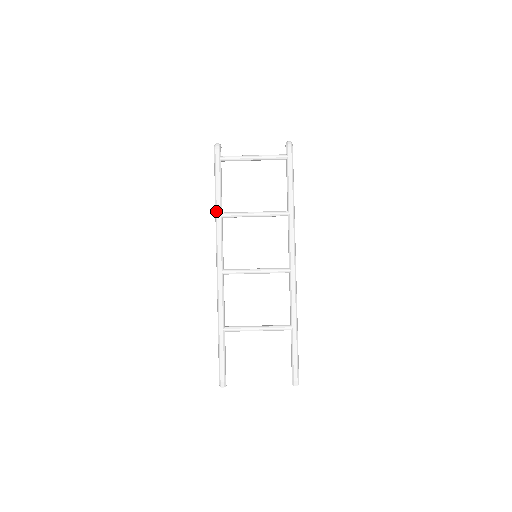
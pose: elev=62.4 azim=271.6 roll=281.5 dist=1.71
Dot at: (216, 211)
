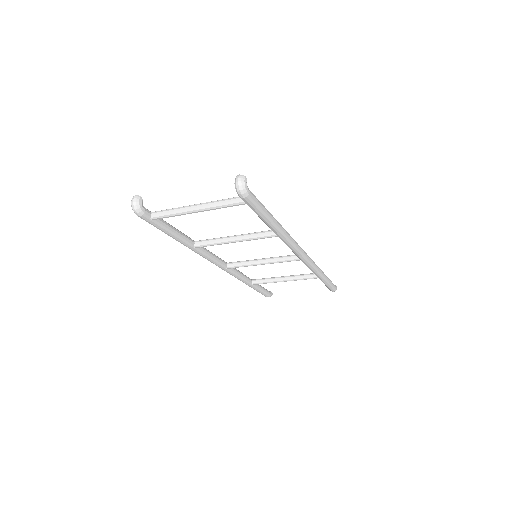
Dot at: occluded
